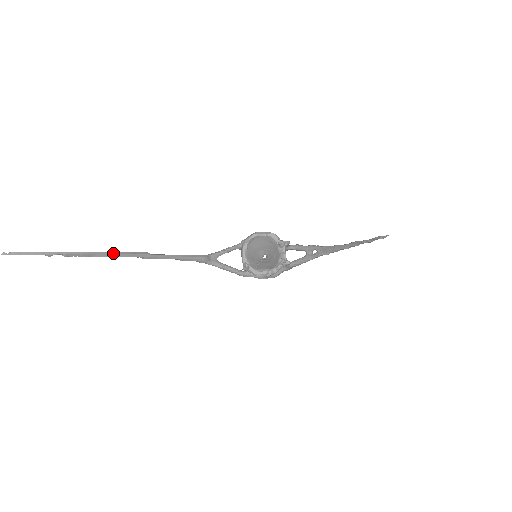
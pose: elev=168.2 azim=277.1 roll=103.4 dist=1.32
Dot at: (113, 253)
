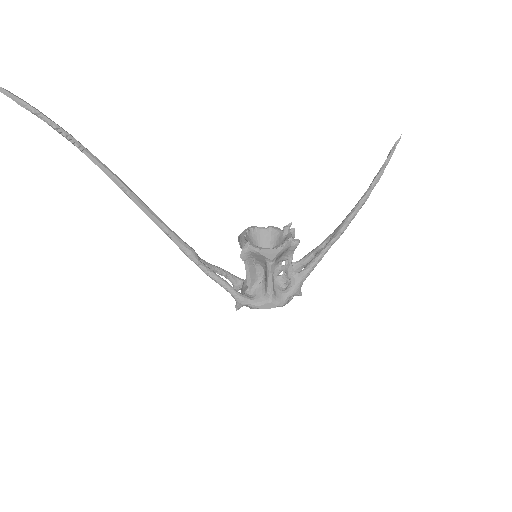
Dot at: (98, 159)
